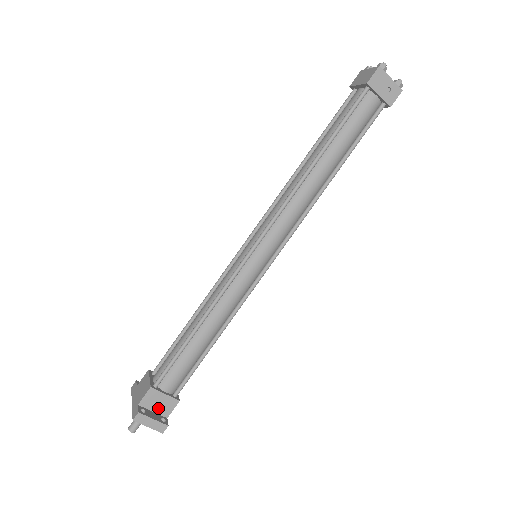
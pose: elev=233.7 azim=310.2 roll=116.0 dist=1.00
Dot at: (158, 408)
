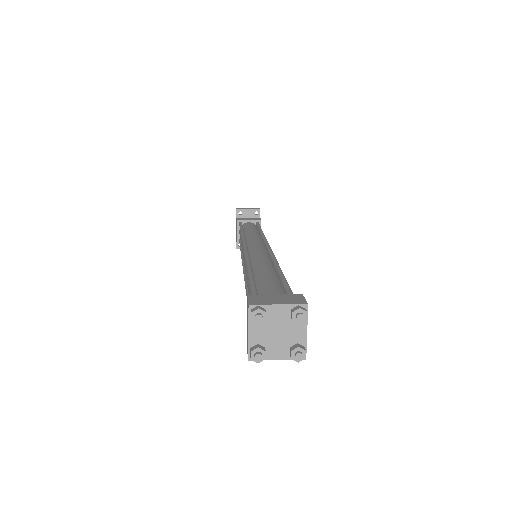
Dot at: occluded
